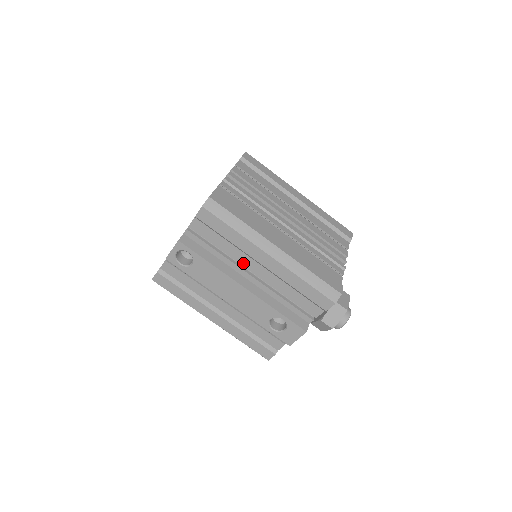
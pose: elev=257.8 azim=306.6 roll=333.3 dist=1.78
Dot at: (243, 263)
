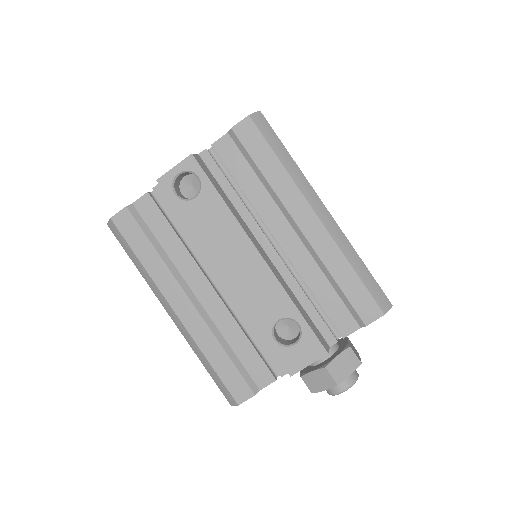
Dot at: (268, 221)
